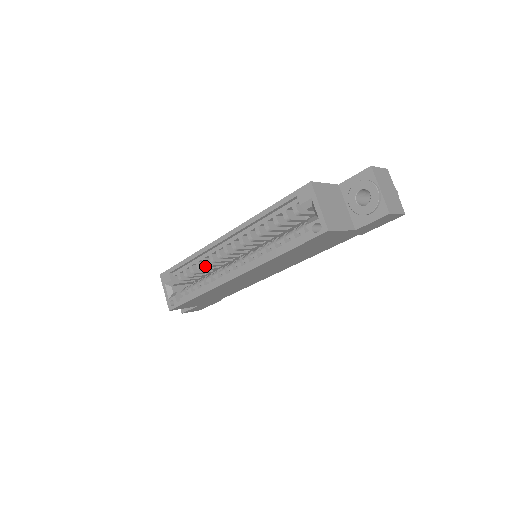
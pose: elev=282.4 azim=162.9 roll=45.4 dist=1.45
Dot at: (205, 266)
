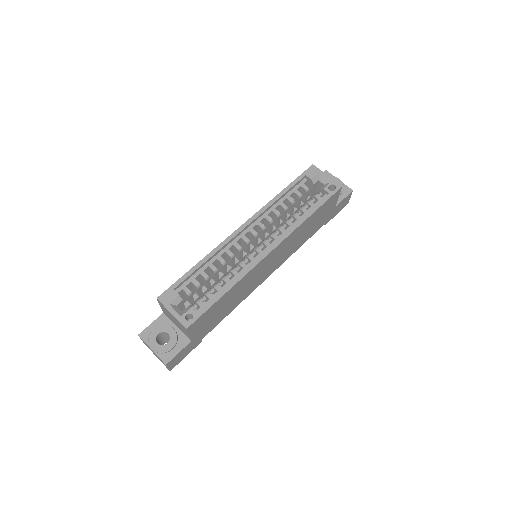
Dot at: (222, 264)
